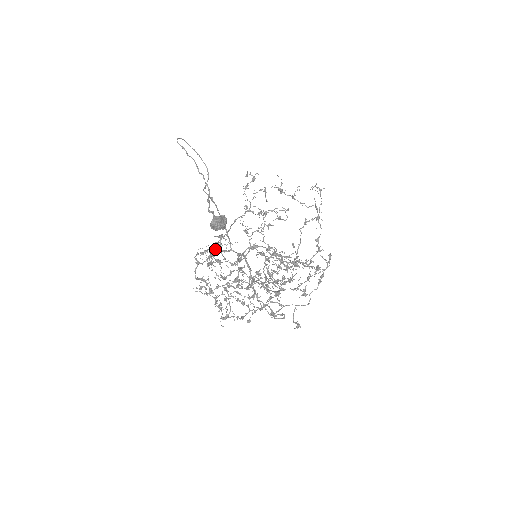
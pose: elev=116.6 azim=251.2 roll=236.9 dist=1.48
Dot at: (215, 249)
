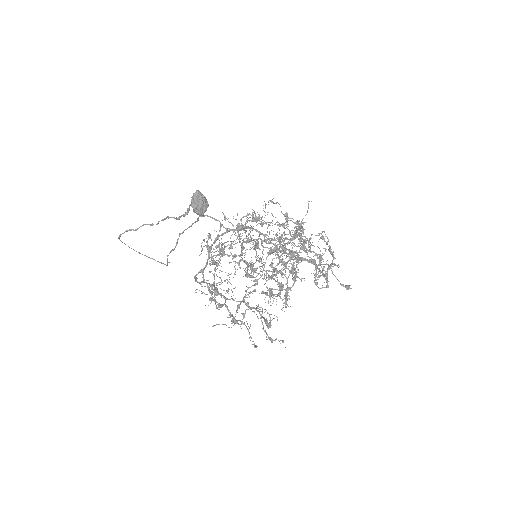
Dot at: (211, 258)
